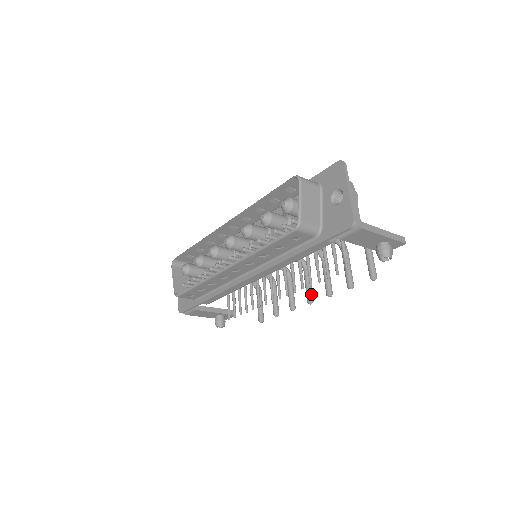
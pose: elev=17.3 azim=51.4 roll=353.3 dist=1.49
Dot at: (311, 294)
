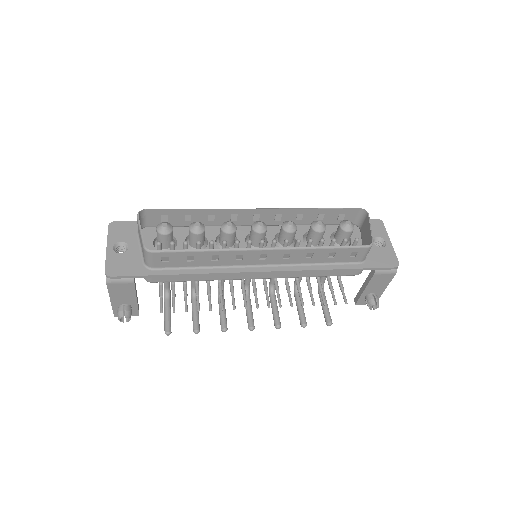
Dot at: occluded
